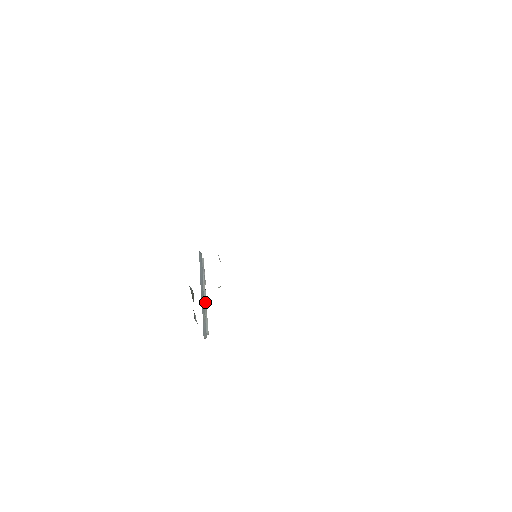
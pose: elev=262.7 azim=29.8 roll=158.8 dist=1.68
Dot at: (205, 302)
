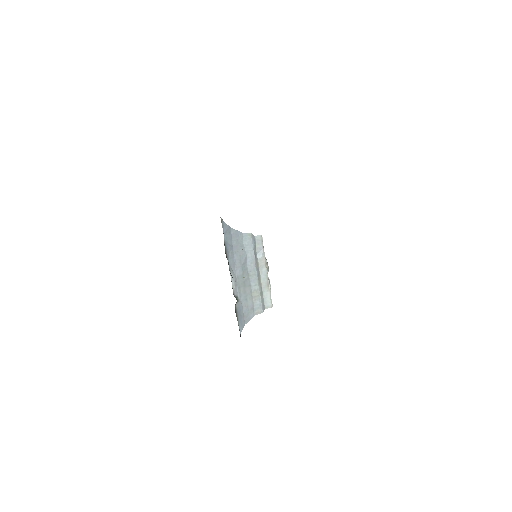
Dot at: (265, 278)
